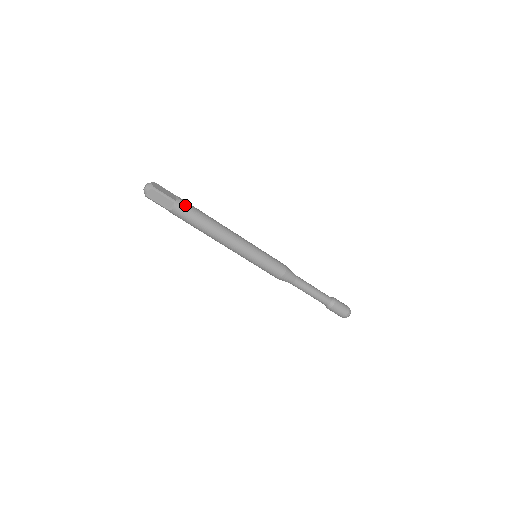
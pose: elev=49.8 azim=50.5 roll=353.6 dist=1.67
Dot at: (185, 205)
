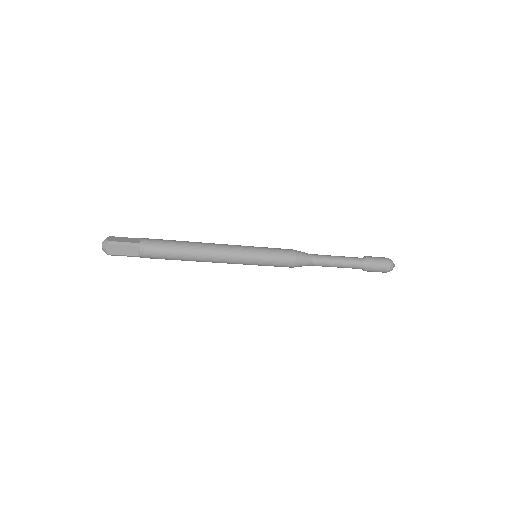
Dot at: (150, 256)
